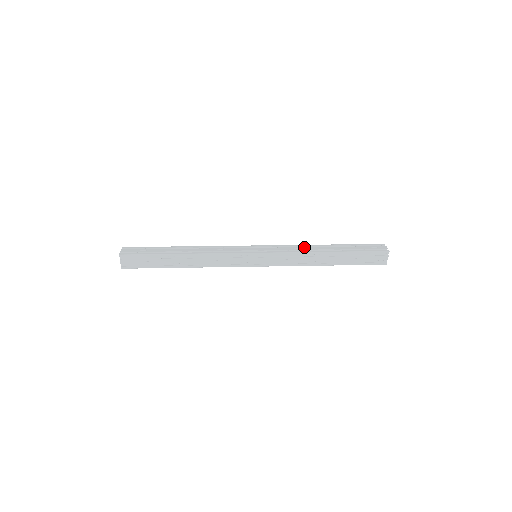
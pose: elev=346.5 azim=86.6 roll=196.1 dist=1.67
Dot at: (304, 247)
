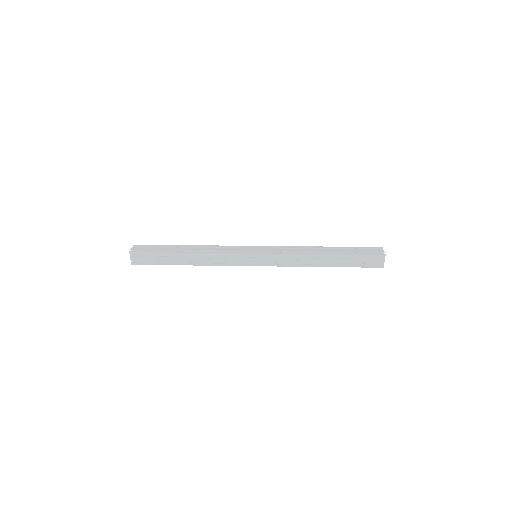
Dot at: (302, 249)
